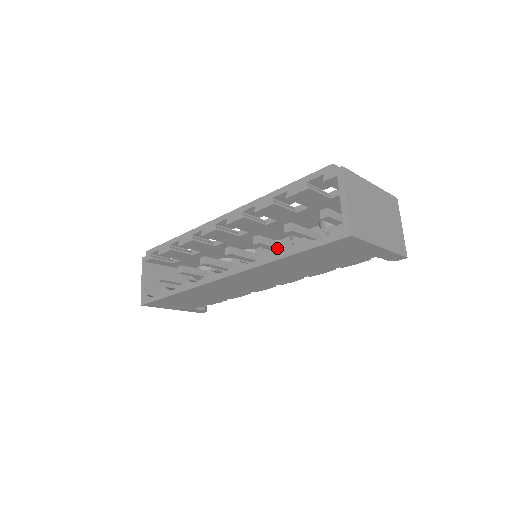
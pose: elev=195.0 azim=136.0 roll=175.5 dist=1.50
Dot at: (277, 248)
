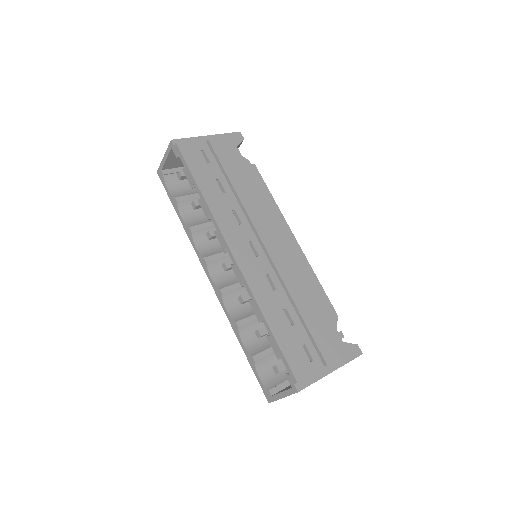
Dot at: occluded
